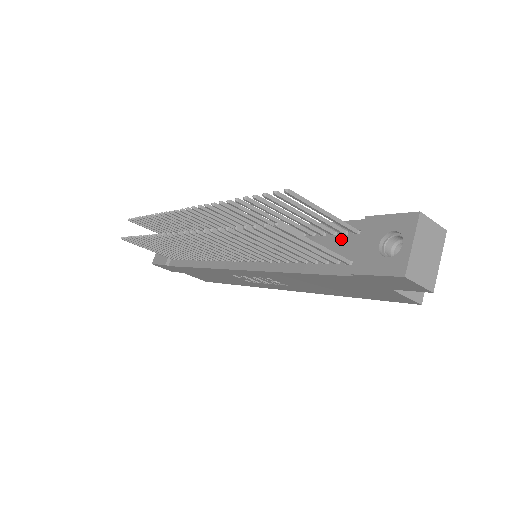
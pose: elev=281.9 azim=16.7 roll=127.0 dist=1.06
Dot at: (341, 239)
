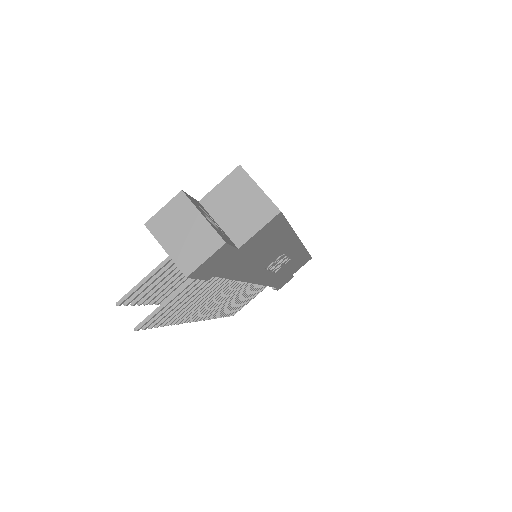
Dot at: occluded
